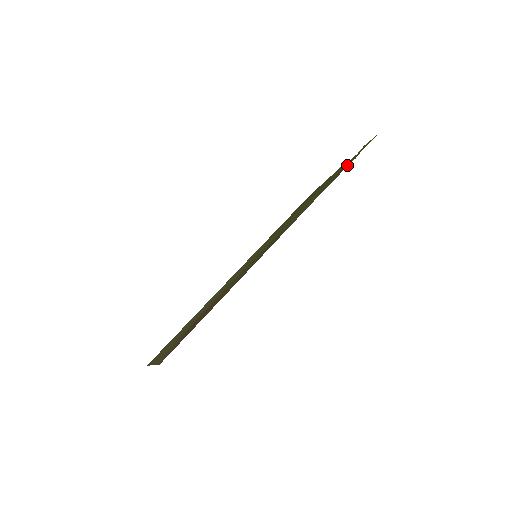
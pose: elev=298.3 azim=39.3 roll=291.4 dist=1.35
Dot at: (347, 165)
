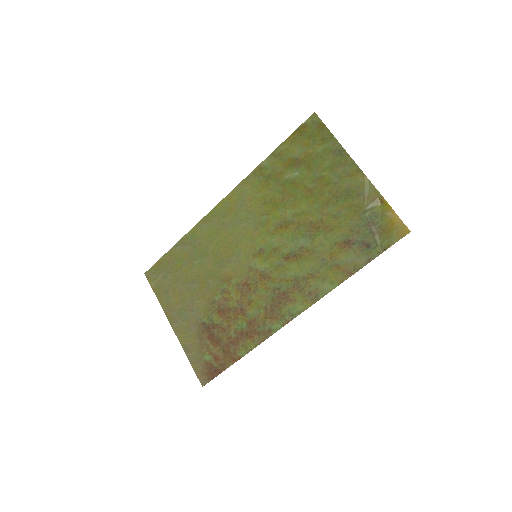
Dot at: (368, 254)
